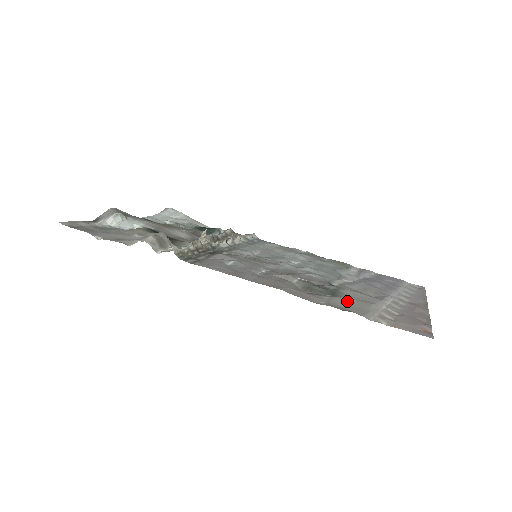
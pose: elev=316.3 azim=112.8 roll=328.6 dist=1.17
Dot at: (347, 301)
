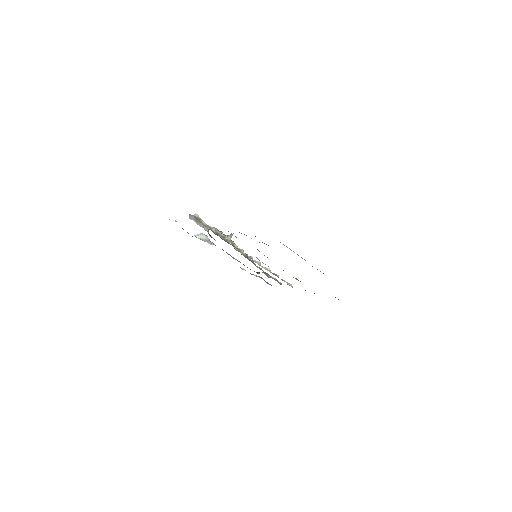
Dot at: occluded
